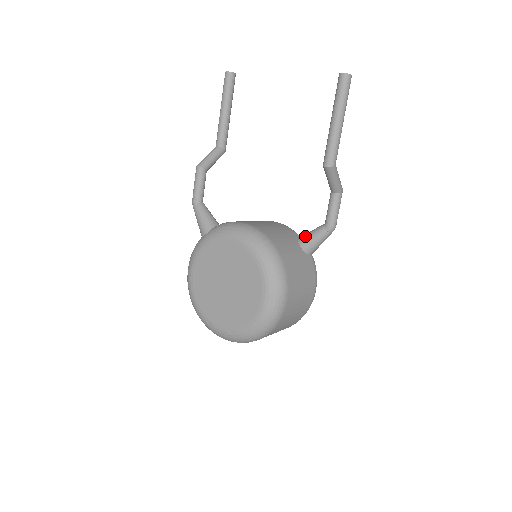
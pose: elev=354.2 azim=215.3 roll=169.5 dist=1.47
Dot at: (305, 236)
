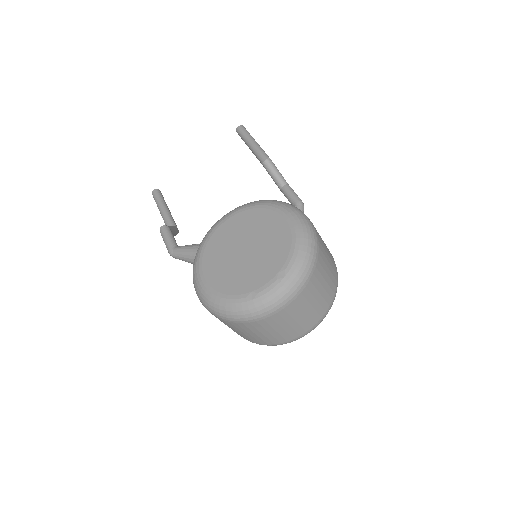
Dot at: occluded
